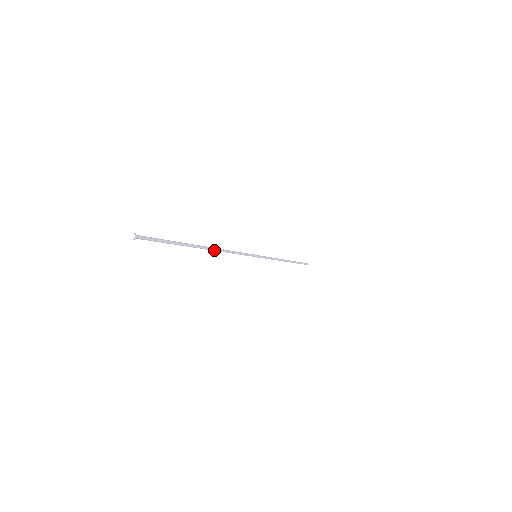
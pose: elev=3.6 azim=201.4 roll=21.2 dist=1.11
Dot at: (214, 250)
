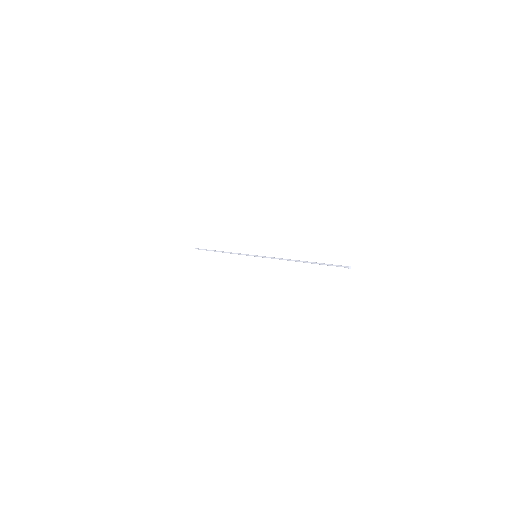
Dot at: occluded
